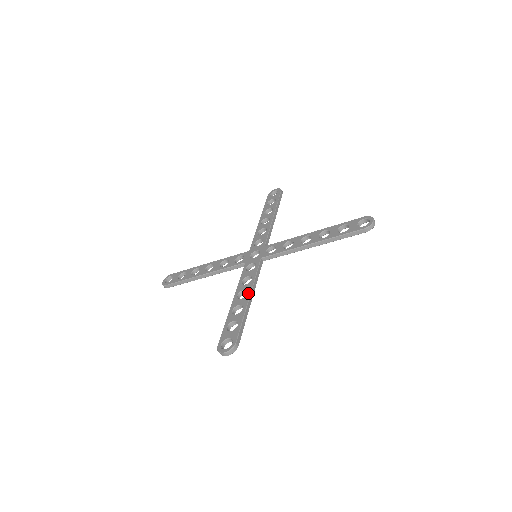
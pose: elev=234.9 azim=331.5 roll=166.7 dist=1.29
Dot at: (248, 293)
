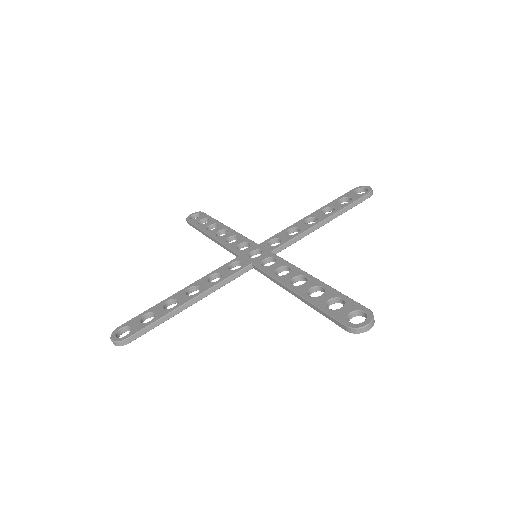
Dot at: (196, 294)
